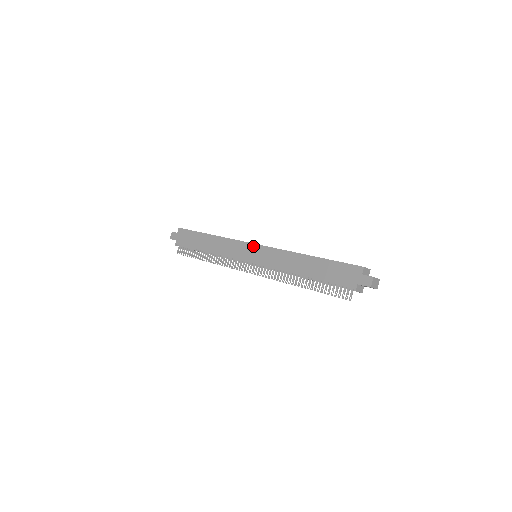
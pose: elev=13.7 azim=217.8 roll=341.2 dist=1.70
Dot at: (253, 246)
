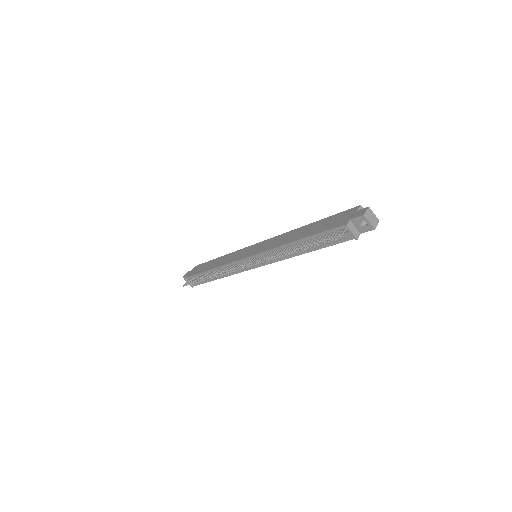
Dot at: (255, 245)
